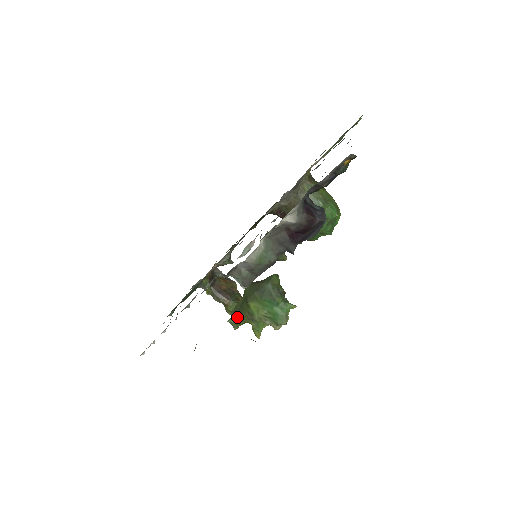
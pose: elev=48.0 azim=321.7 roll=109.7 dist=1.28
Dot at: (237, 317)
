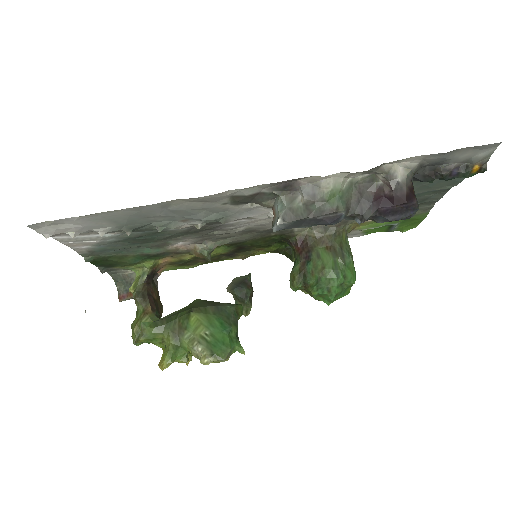
Dot at: (160, 323)
